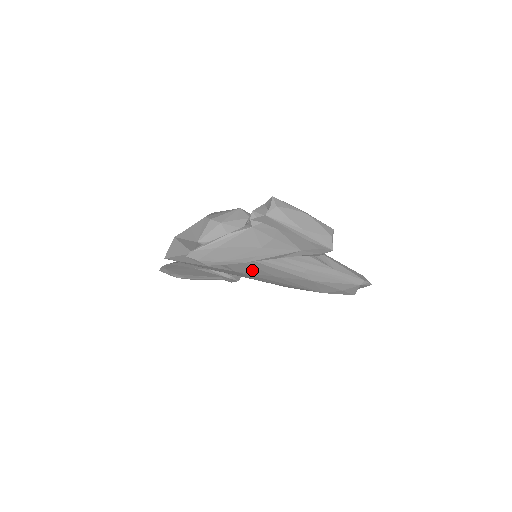
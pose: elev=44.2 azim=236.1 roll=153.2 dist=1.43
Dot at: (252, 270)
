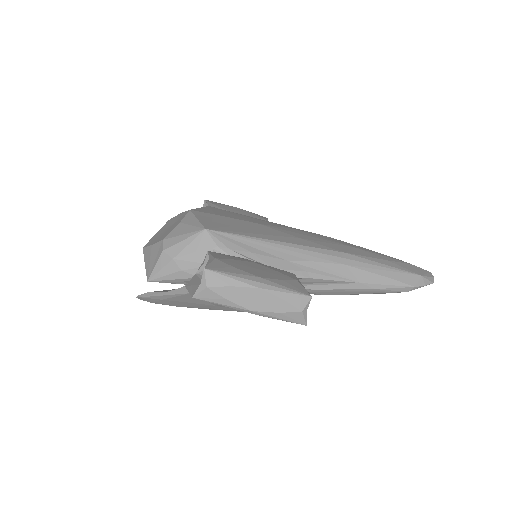
Dot at: occluded
